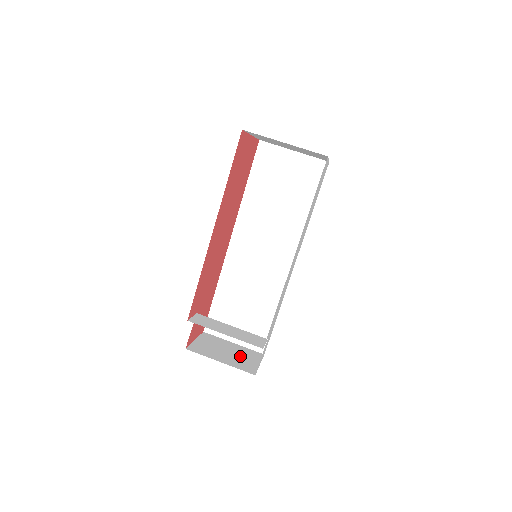
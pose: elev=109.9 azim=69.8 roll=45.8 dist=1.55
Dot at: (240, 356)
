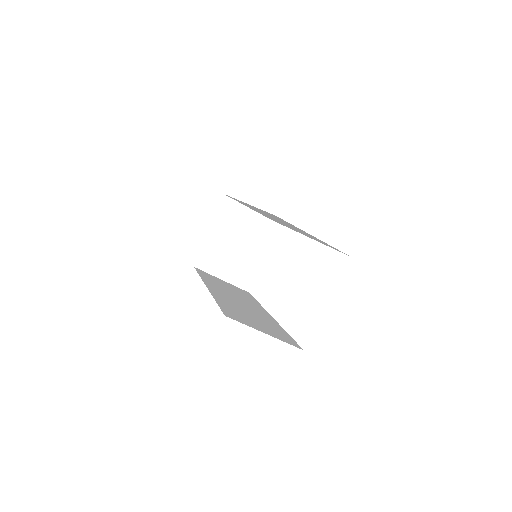
Dot at: (247, 235)
